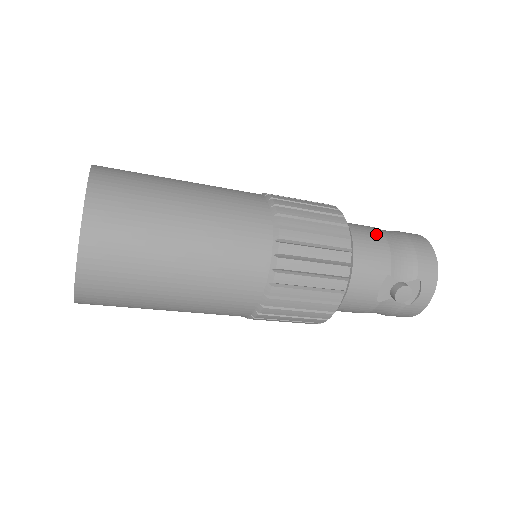
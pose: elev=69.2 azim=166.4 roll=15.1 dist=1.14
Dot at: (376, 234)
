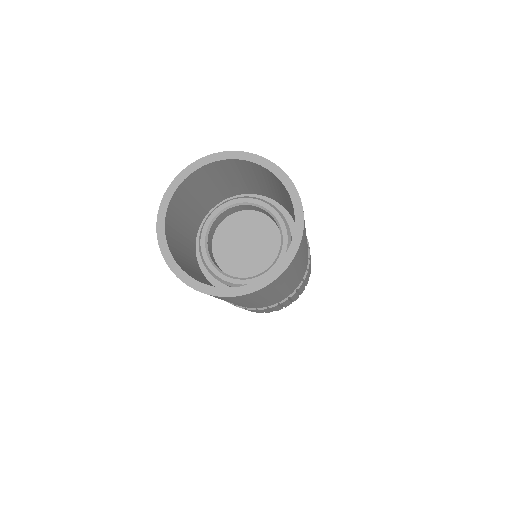
Dot at: occluded
